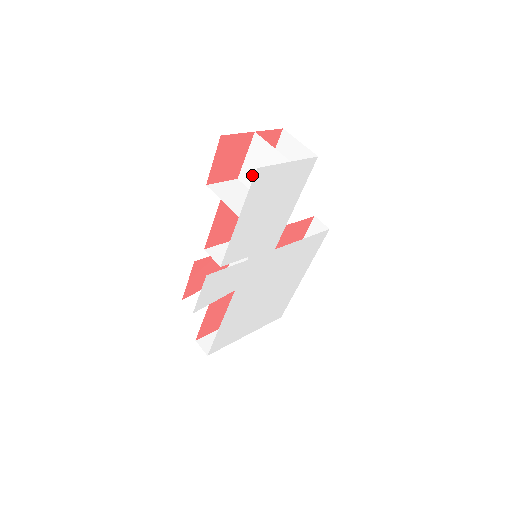
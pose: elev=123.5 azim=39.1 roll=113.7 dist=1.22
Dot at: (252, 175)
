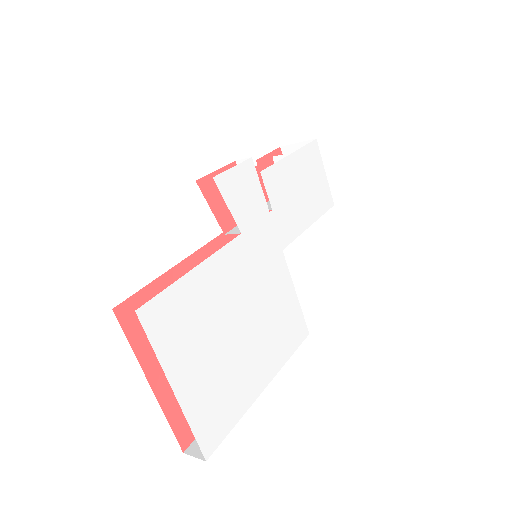
Dot at: occluded
